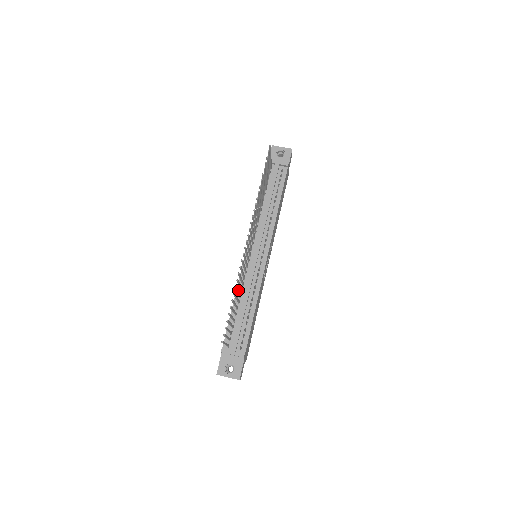
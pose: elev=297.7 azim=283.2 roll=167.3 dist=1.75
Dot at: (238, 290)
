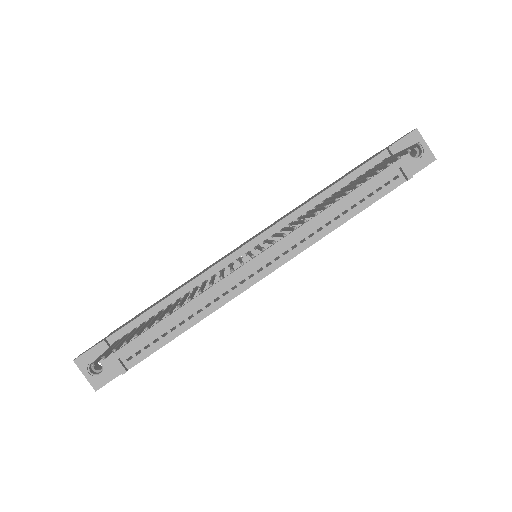
Dot at: (184, 301)
